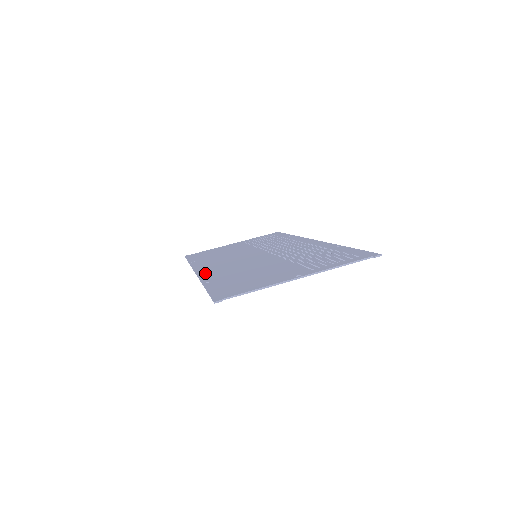
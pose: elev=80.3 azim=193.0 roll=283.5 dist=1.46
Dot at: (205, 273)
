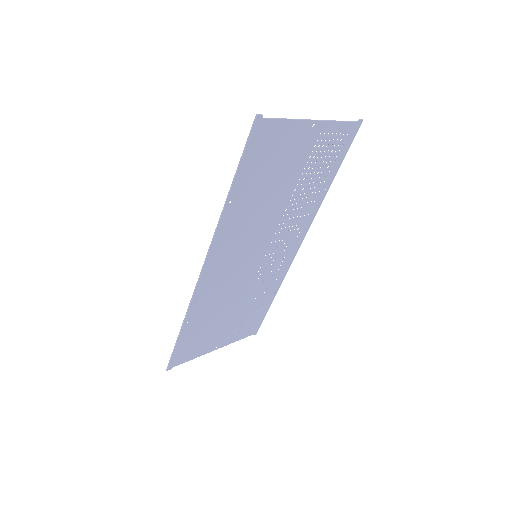
Dot at: (216, 245)
